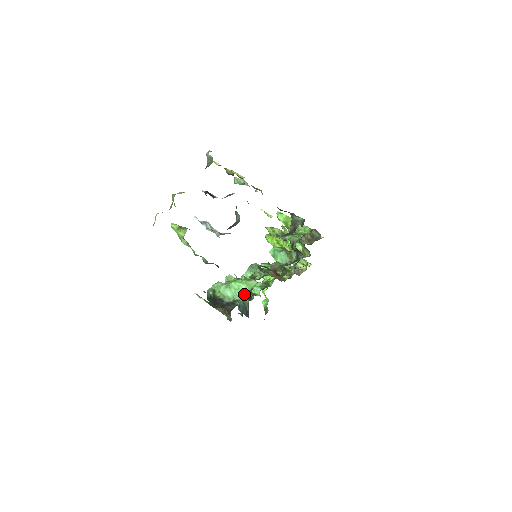
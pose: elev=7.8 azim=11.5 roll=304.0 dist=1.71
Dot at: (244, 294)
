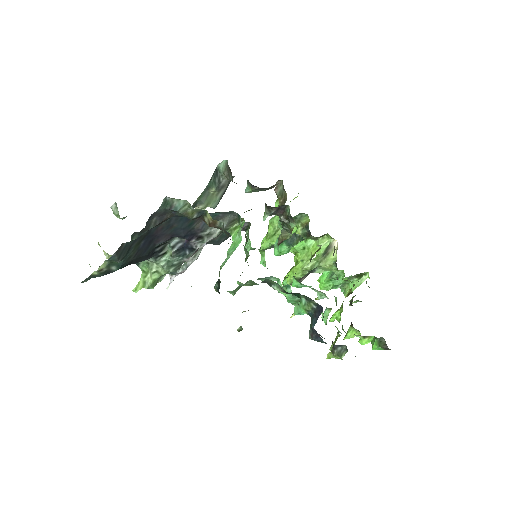
Dot at: (240, 235)
